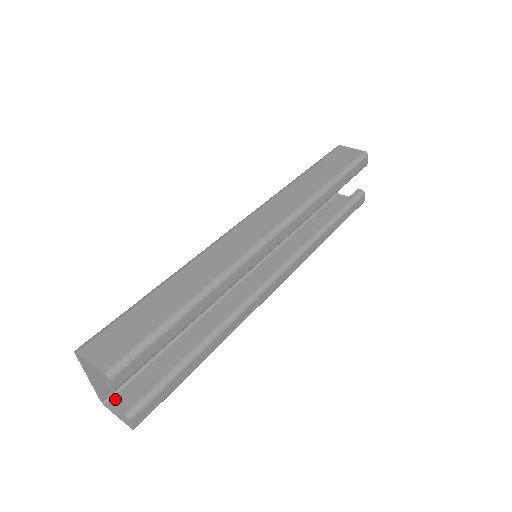
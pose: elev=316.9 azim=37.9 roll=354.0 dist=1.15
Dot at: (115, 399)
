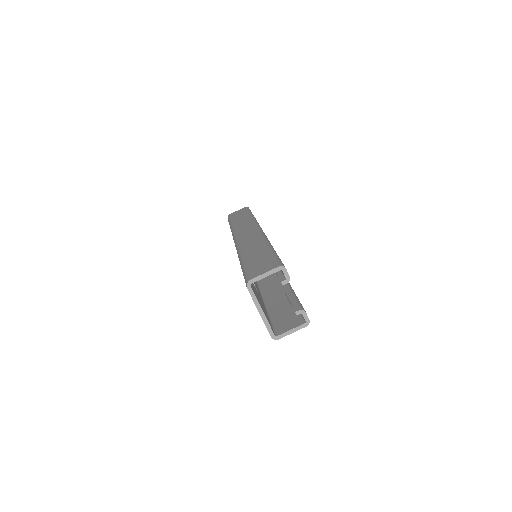
Dot at: (278, 331)
